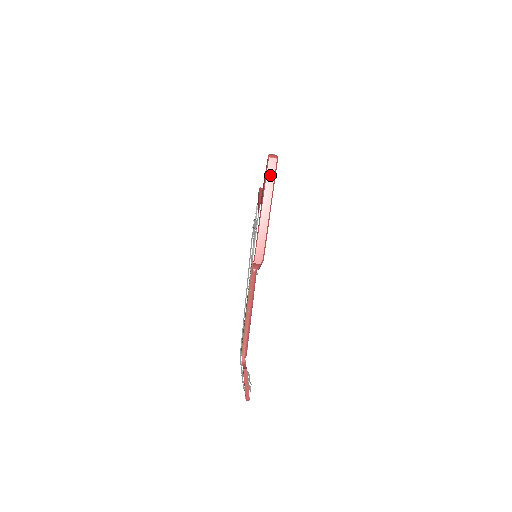
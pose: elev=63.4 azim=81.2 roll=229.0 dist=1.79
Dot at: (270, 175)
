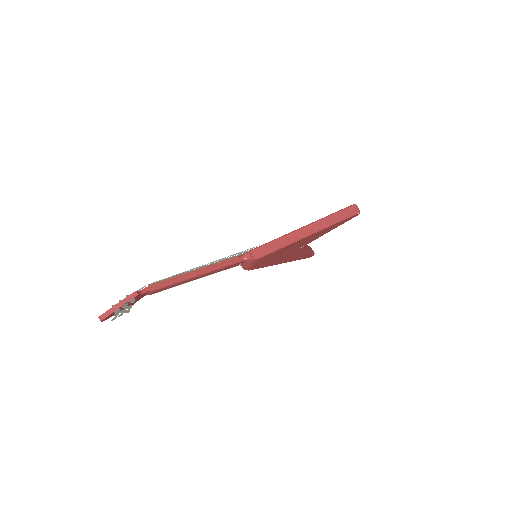
Dot at: (340, 215)
